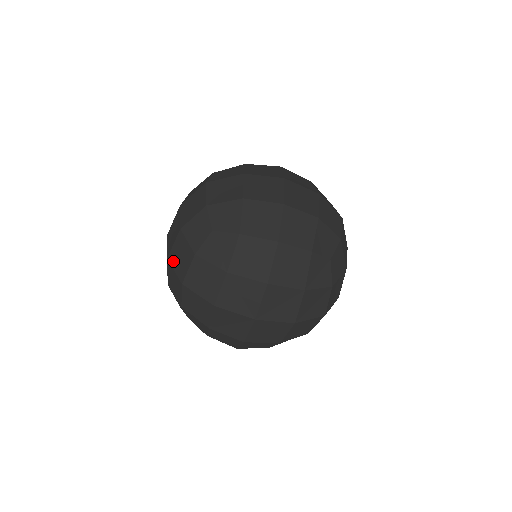
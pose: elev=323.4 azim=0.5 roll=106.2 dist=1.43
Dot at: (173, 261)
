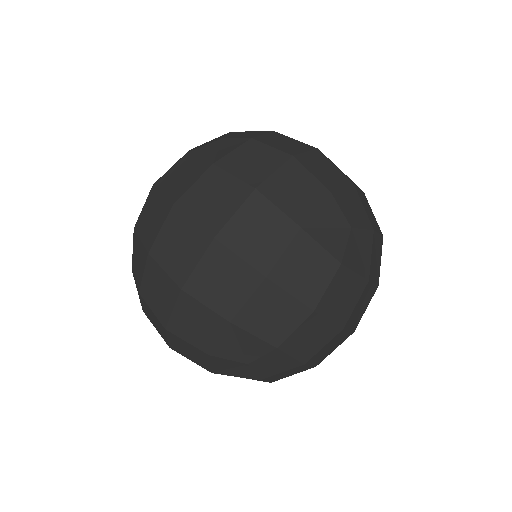
Dot at: occluded
